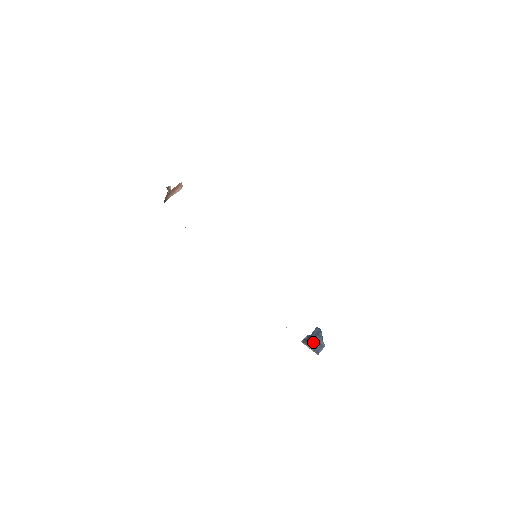
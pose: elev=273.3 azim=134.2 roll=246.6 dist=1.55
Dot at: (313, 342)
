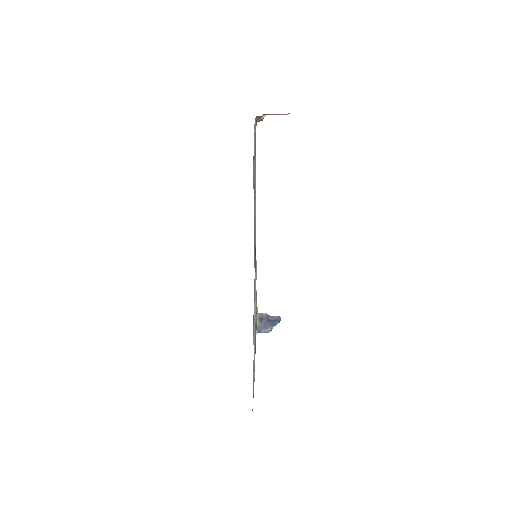
Dot at: (264, 322)
